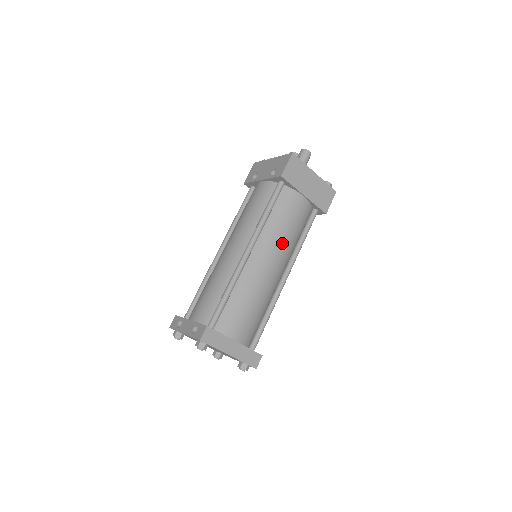
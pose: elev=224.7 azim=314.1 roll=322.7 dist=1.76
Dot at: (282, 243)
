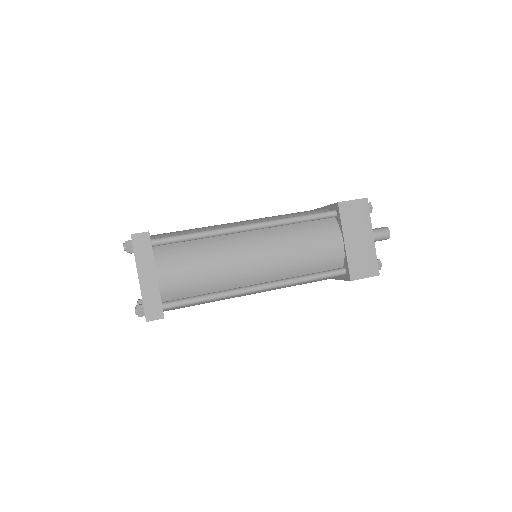
Dot at: (284, 254)
